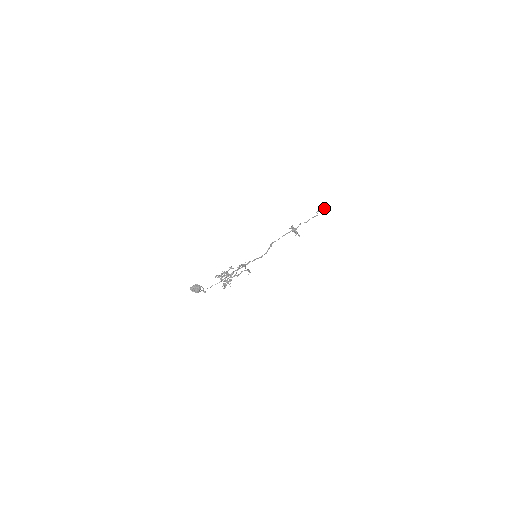
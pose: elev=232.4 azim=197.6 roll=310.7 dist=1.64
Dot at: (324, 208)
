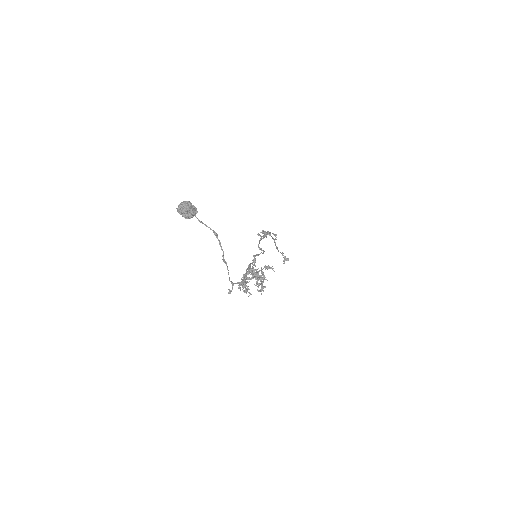
Dot at: (286, 259)
